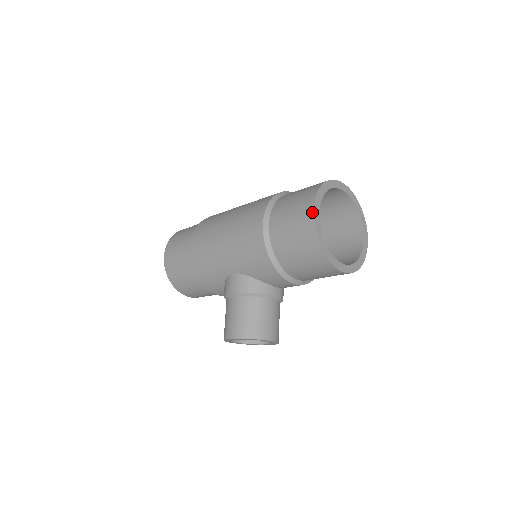
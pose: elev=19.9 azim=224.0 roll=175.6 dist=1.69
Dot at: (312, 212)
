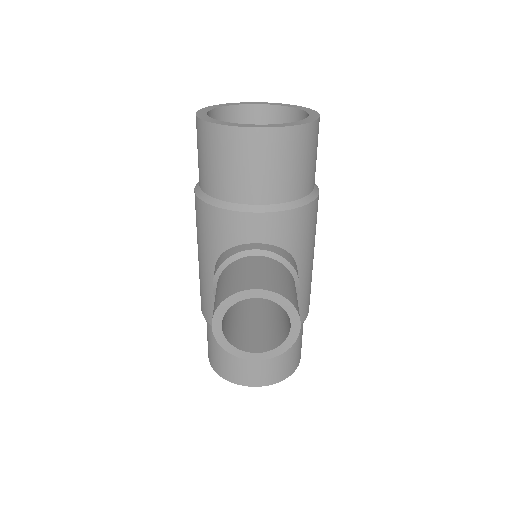
Dot at: occluded
